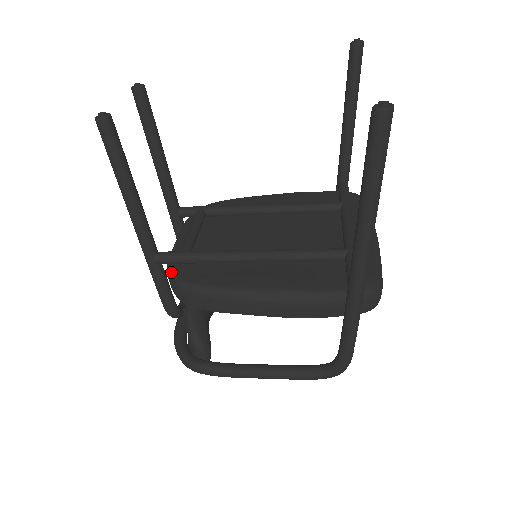
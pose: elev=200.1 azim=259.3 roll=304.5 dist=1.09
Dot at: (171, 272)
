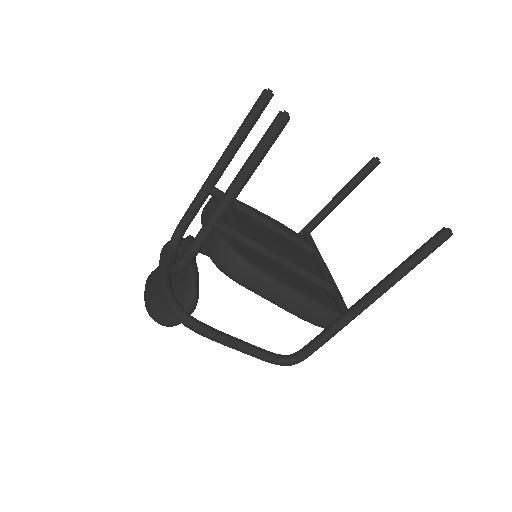
Dot at: (227, 242)
